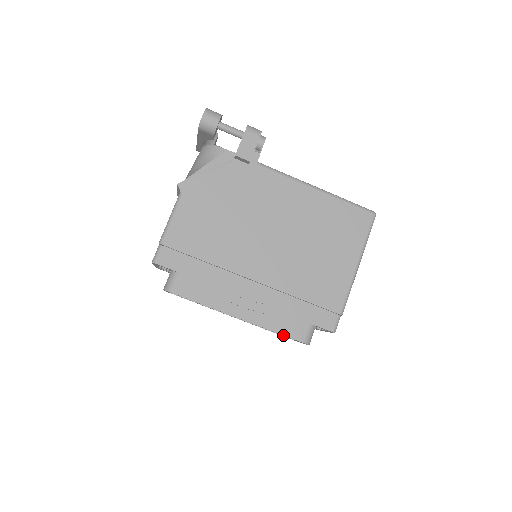
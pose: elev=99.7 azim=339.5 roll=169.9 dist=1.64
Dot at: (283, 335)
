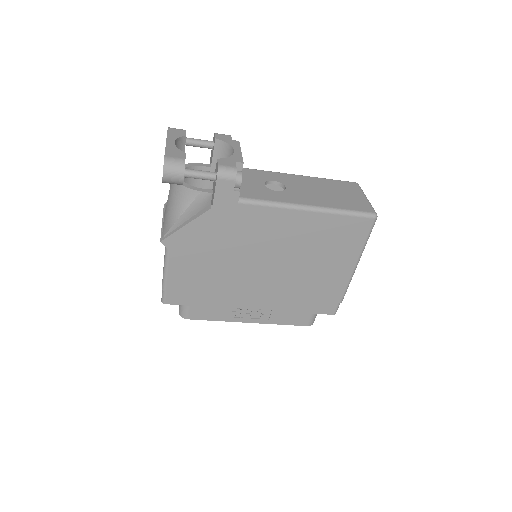
Dot at: (290, 324)
